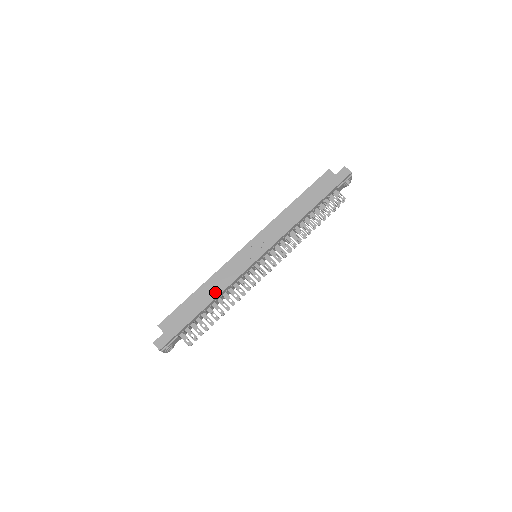
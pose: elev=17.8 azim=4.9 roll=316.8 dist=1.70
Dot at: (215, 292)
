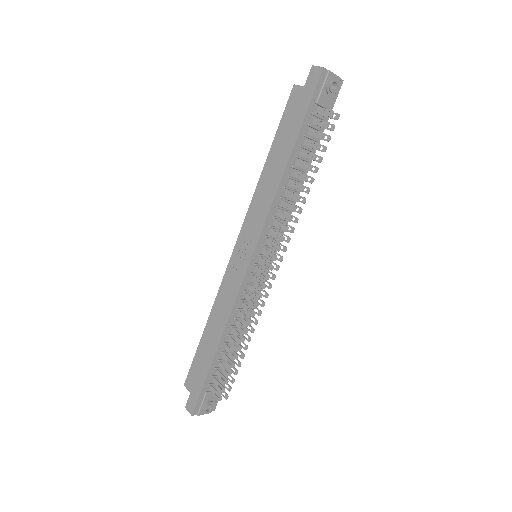
Dot at: (220, 325)
